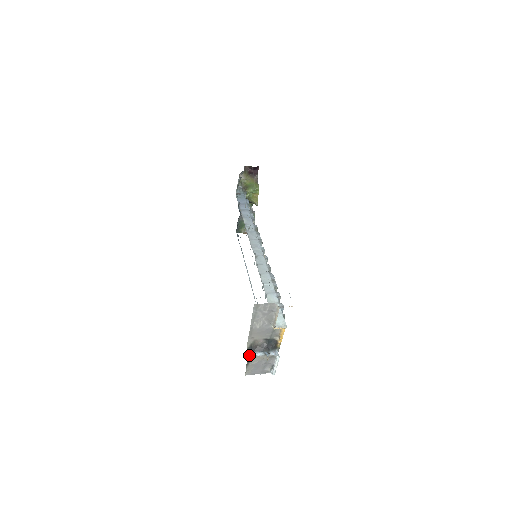
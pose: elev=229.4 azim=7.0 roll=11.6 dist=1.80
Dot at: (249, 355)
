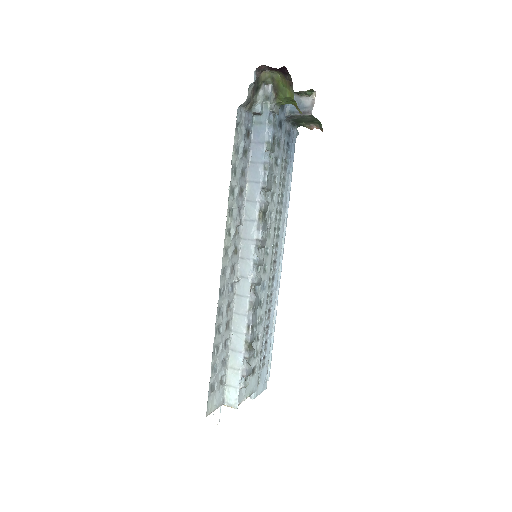
Dot at: occluded
